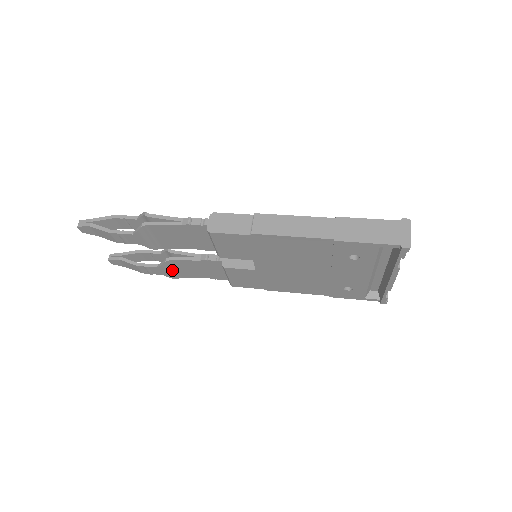
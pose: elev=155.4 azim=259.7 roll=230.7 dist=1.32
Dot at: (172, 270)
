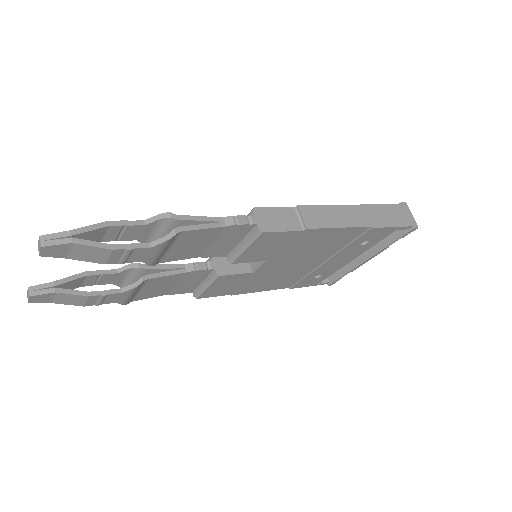
Dot at: (135, 293)
